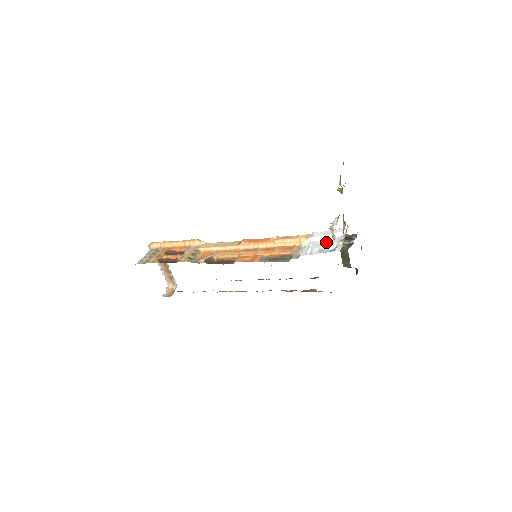
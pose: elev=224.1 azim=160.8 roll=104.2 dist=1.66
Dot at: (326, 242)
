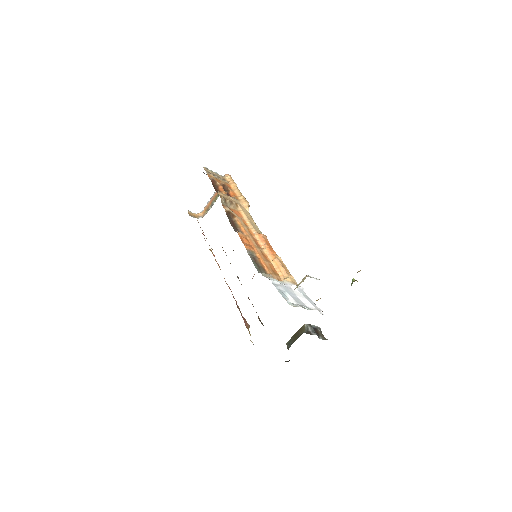
Dot at: (295, 296)
